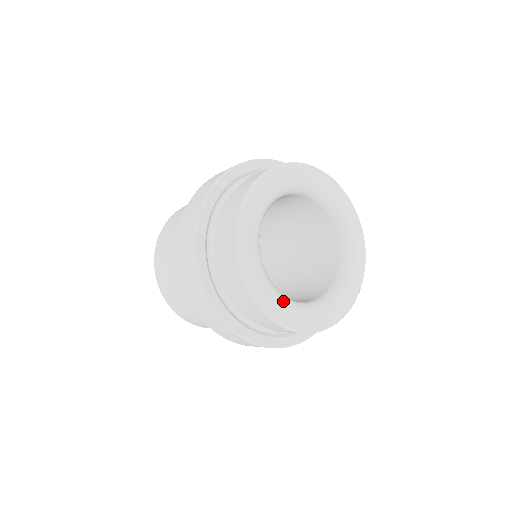
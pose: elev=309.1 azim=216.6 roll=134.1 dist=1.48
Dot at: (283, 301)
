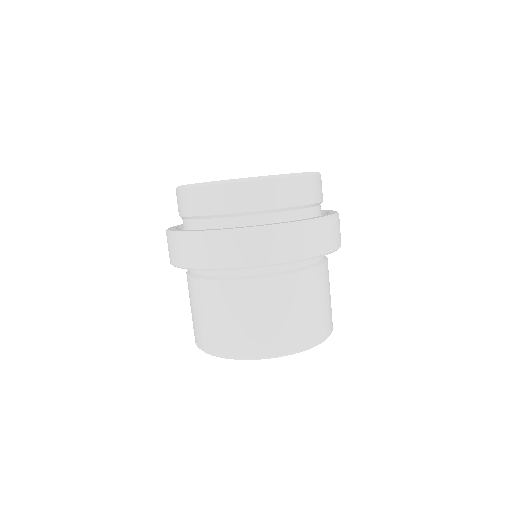
Dot at: occluded
